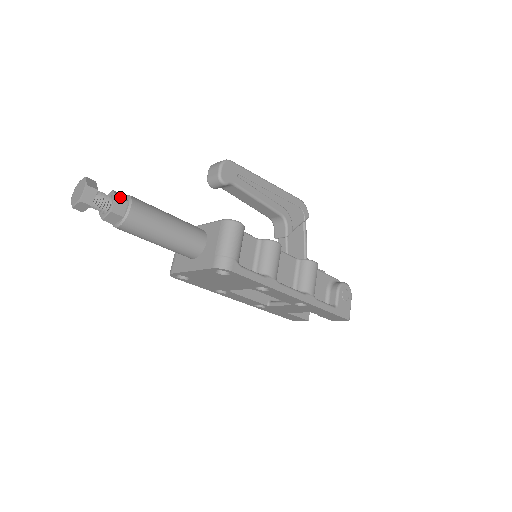
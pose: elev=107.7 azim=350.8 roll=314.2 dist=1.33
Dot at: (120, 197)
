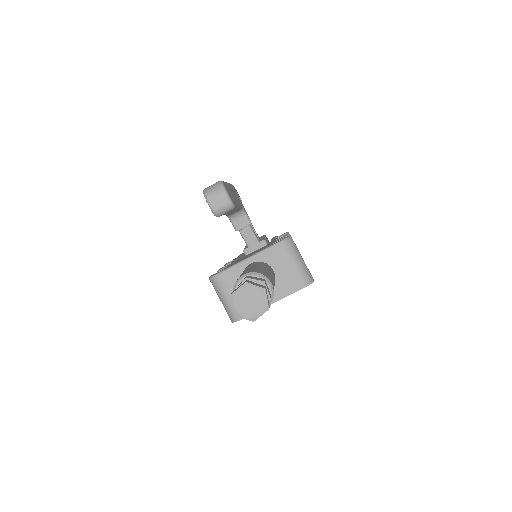
Dot at: (262, 280)
